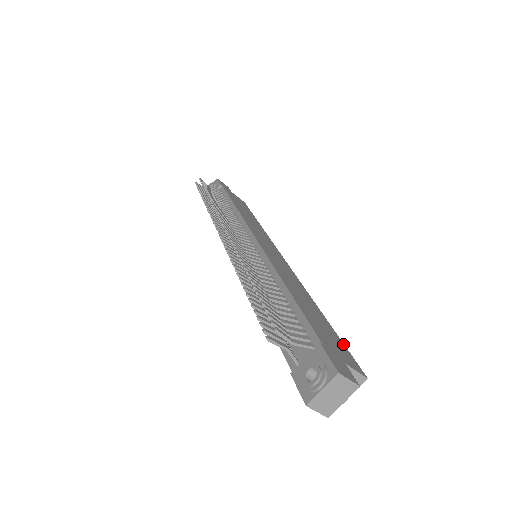
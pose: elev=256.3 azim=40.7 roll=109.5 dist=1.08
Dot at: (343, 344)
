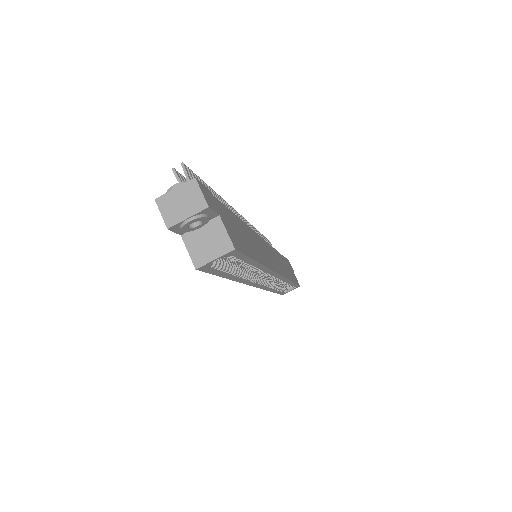
Dot at: (247, 254)
